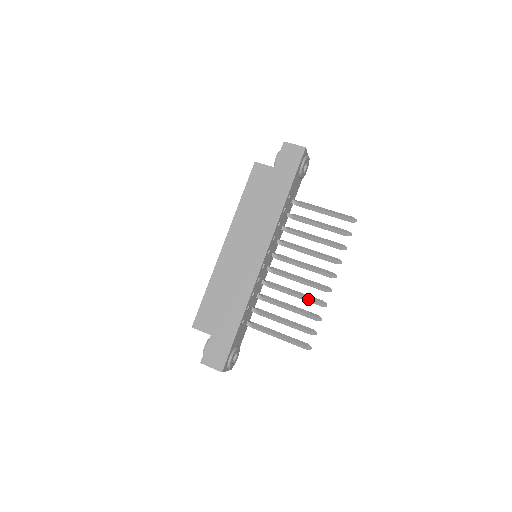
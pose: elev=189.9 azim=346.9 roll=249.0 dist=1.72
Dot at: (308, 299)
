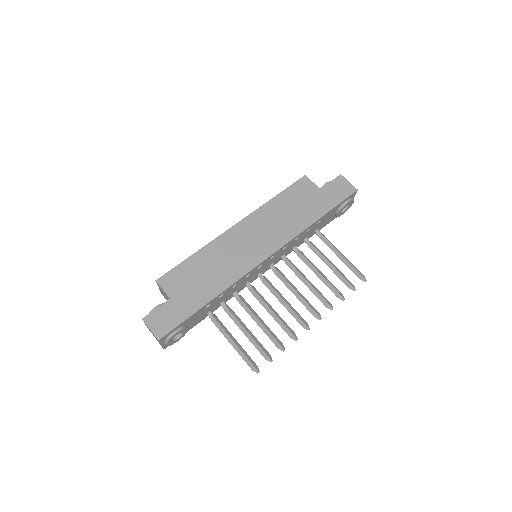
Dot at: (282, 323)
